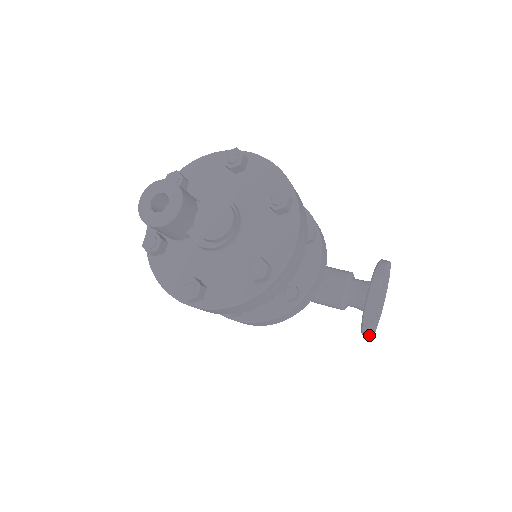
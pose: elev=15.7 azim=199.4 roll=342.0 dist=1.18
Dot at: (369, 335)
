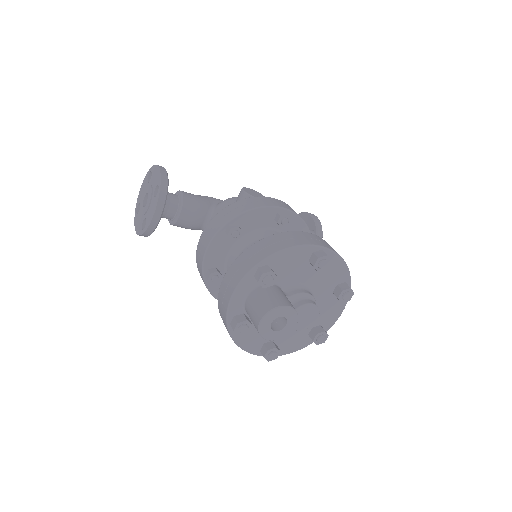
Dot at: occluded
